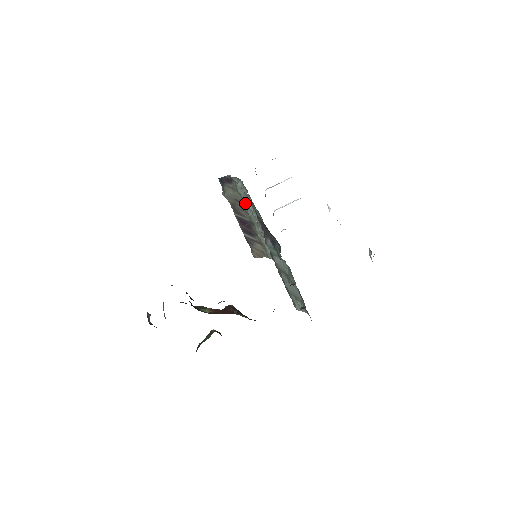
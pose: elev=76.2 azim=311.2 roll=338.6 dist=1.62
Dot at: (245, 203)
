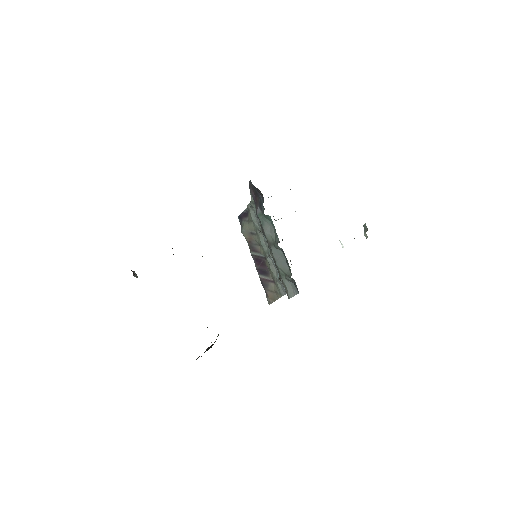
Dot at: (258, 231)
